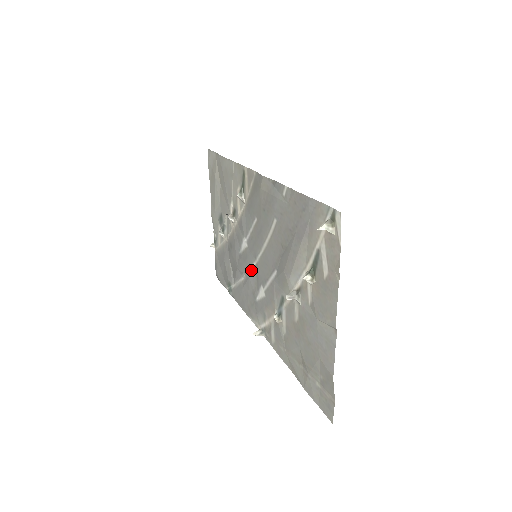
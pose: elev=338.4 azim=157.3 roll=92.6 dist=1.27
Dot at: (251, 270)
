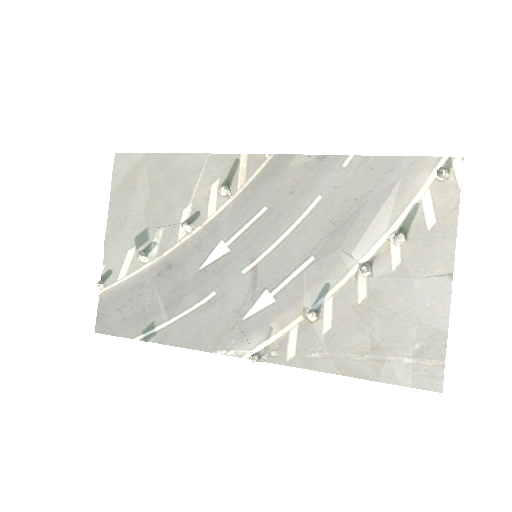
Dot at: (238, 279)
